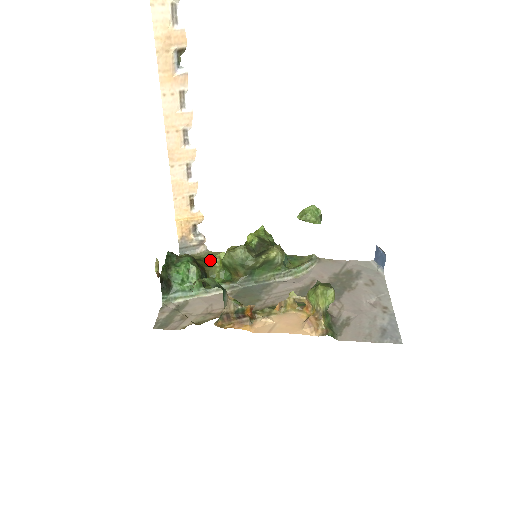
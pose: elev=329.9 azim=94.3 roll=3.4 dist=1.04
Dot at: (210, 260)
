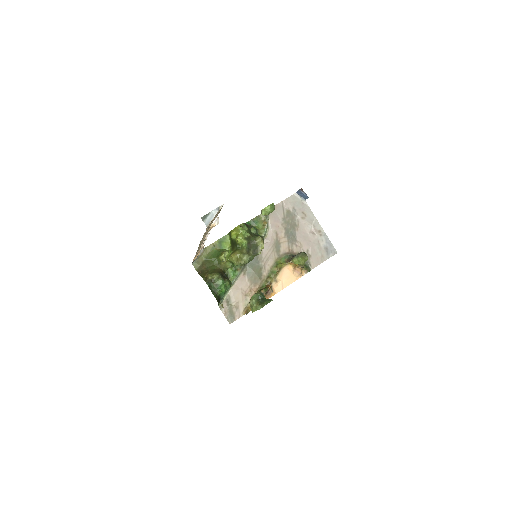
Dot at: (216, 259)
